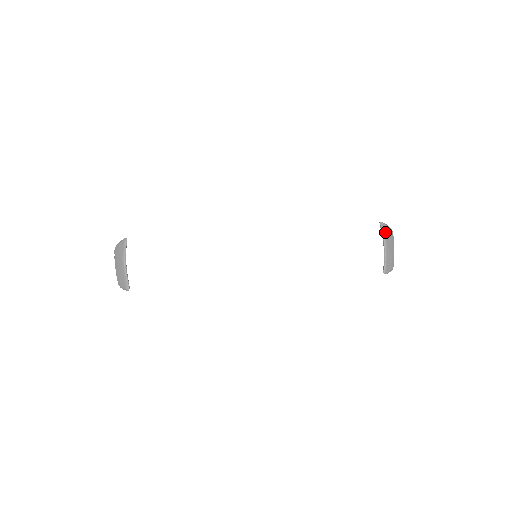
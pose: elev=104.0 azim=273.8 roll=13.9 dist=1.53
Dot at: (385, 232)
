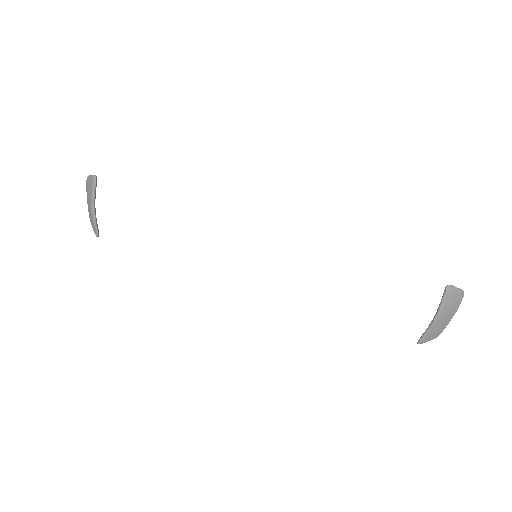
Dot at: (447, 300)
